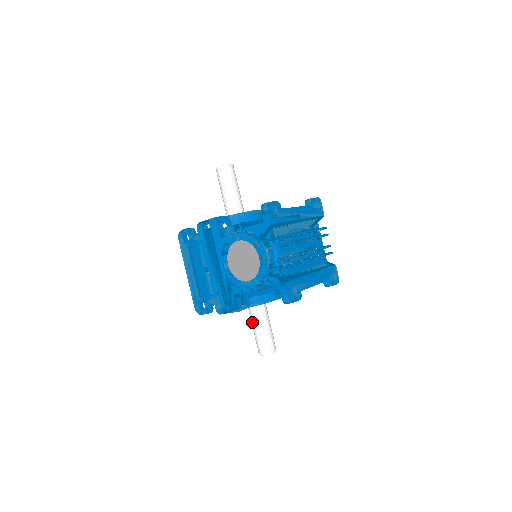
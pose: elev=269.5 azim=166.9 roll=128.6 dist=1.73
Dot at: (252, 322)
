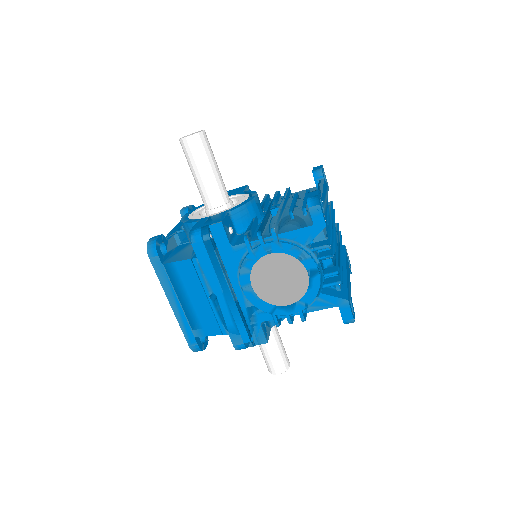
Dot at: occluded
